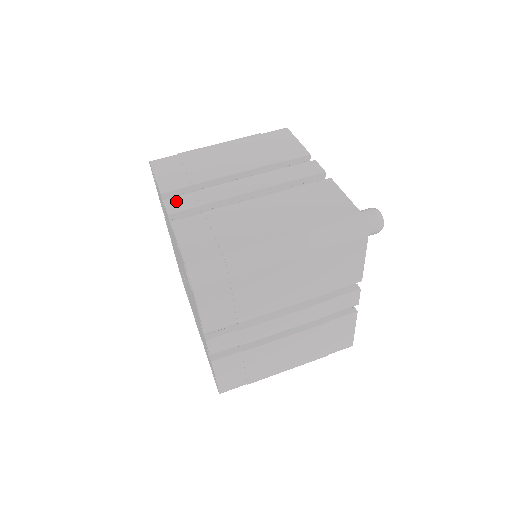
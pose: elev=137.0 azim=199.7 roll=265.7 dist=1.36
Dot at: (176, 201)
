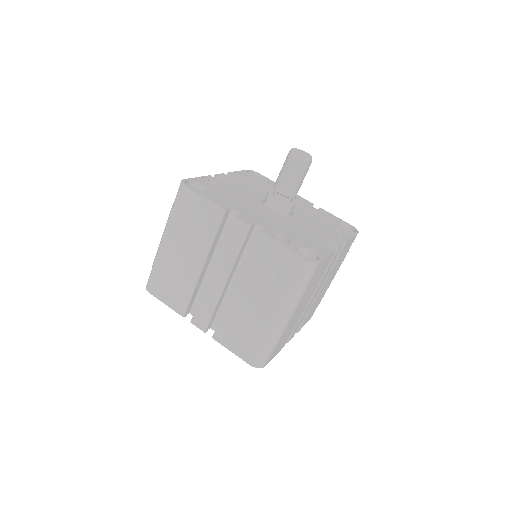
Dot at: (198, 319)
